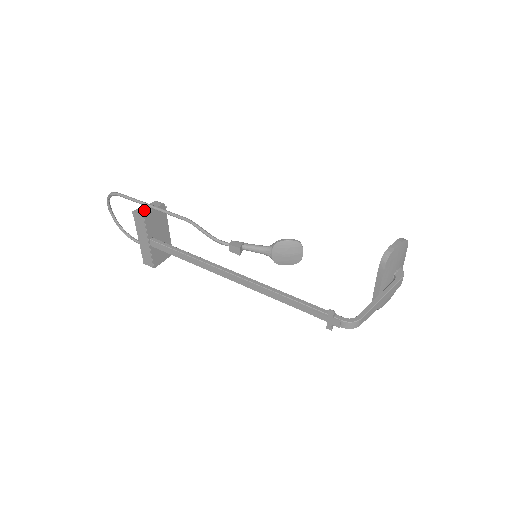
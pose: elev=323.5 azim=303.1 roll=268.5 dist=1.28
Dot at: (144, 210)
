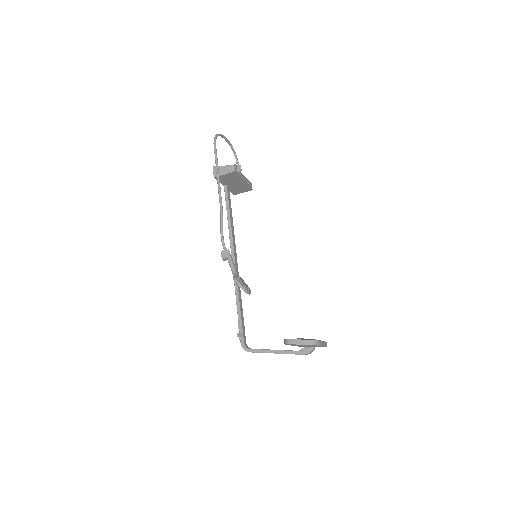
Dot at: occluded
